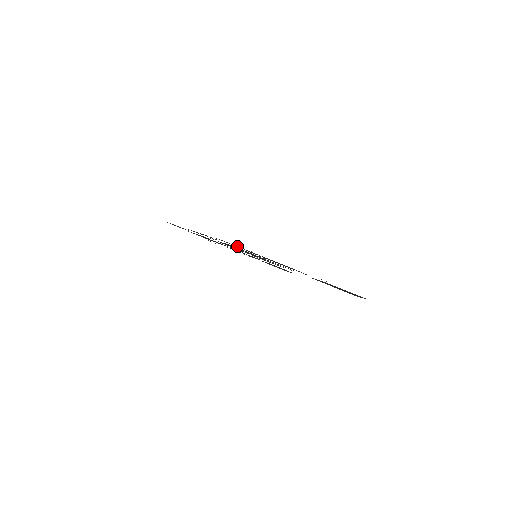
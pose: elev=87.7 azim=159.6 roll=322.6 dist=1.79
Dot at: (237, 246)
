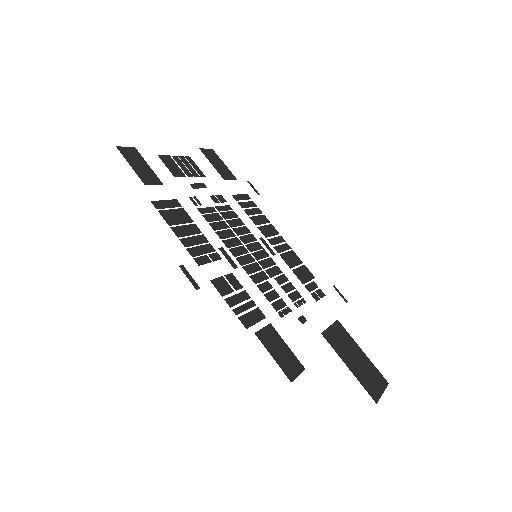
Dot at: (234, 178)
